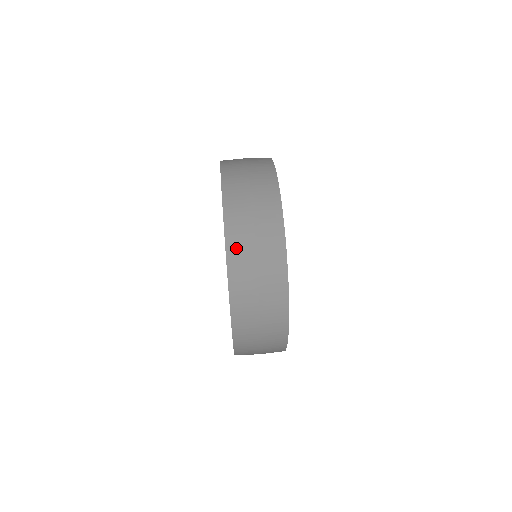
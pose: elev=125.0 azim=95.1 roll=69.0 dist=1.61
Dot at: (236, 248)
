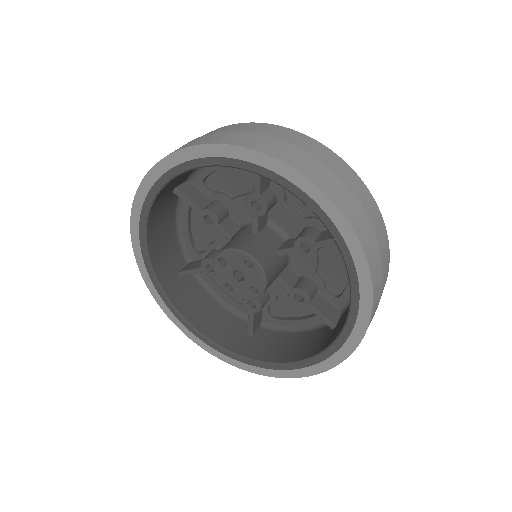
Dot at: (227, 139)
